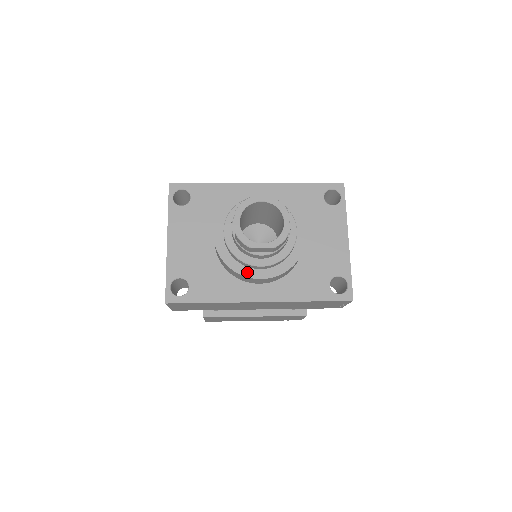
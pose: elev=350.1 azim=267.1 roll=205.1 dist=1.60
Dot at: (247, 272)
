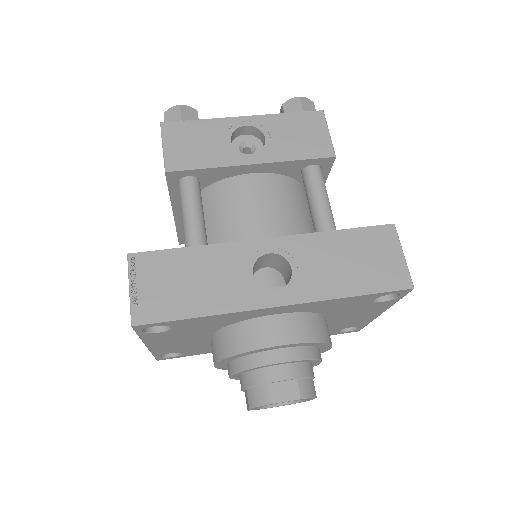
Dot at: occluded
